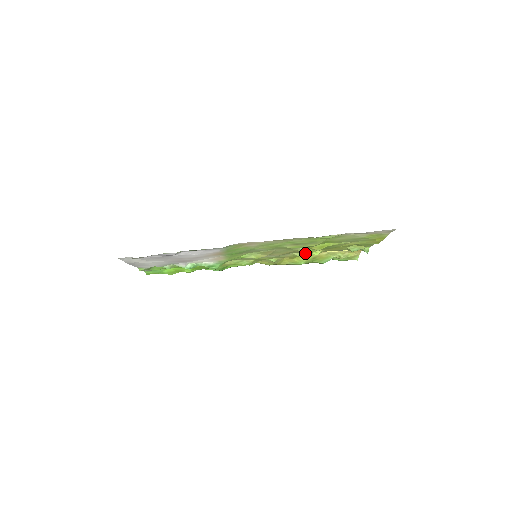
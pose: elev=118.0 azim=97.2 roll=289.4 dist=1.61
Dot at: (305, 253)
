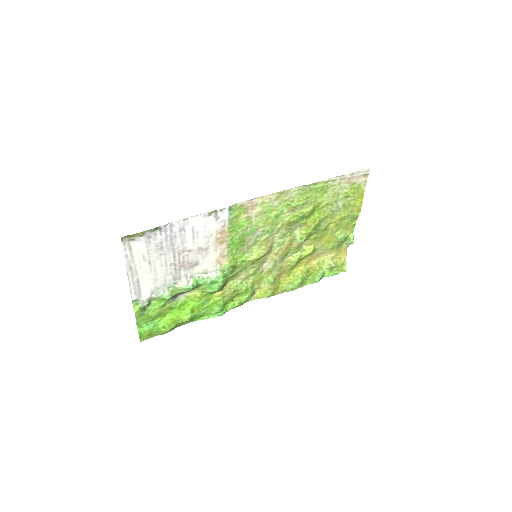
Dot at: (301, 240)
